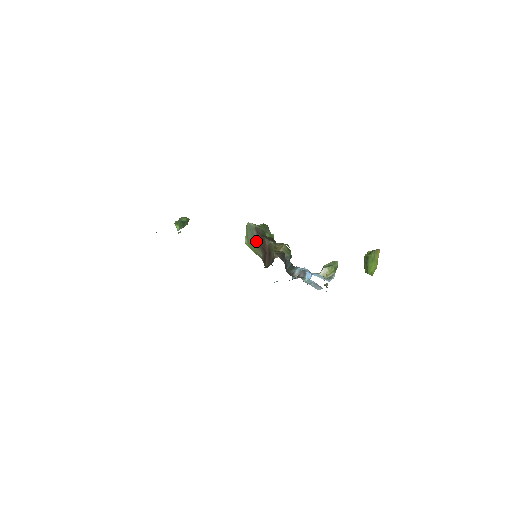
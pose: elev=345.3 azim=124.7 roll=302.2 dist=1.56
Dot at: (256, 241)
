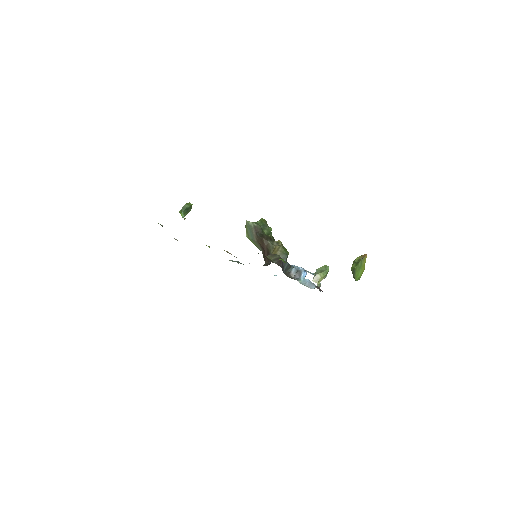
Dot at: (255, 239)
